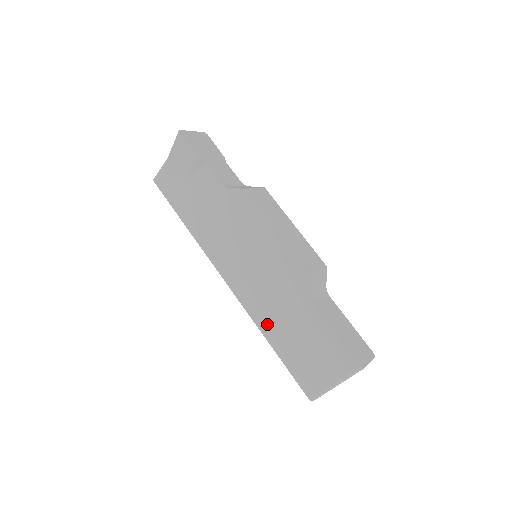
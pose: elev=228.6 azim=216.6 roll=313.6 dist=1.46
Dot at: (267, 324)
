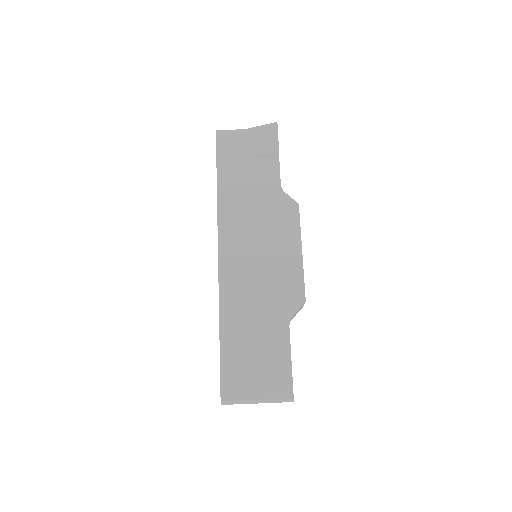
Dot at: (231, 313)
